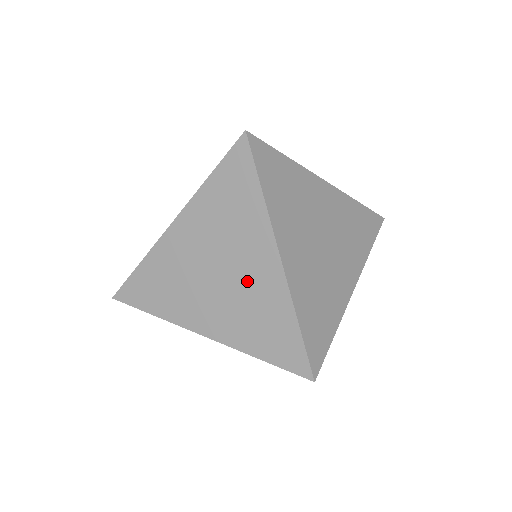
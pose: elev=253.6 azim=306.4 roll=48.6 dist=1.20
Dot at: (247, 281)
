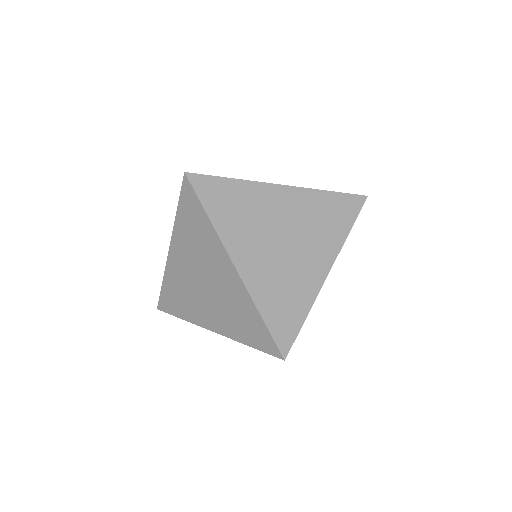
Dot at: (299, 263)
